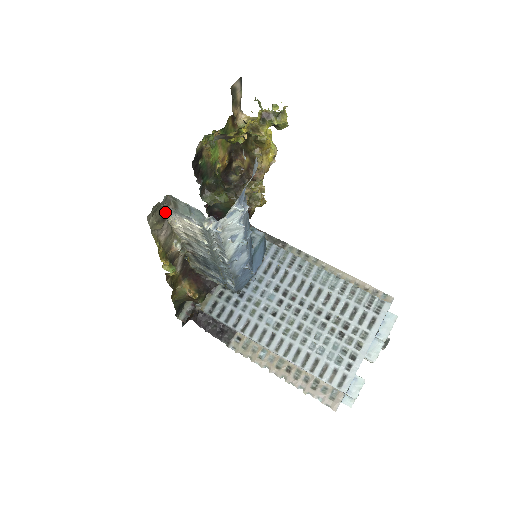
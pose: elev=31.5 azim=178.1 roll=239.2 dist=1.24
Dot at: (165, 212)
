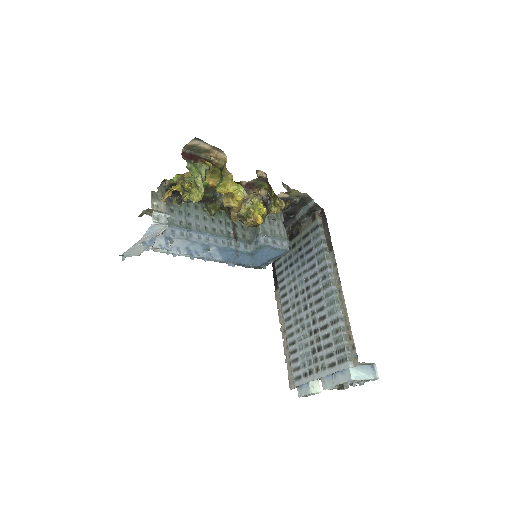
Dot at: occluded
